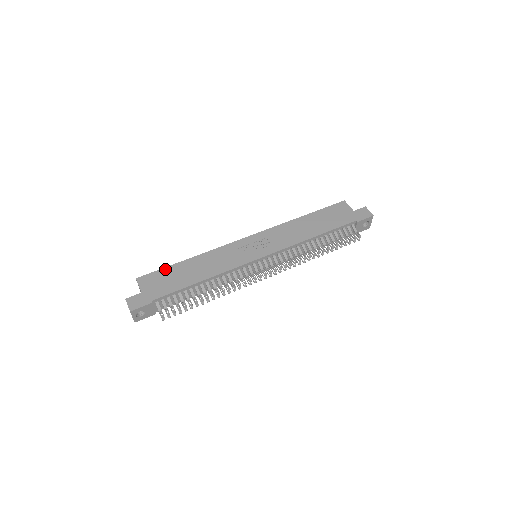
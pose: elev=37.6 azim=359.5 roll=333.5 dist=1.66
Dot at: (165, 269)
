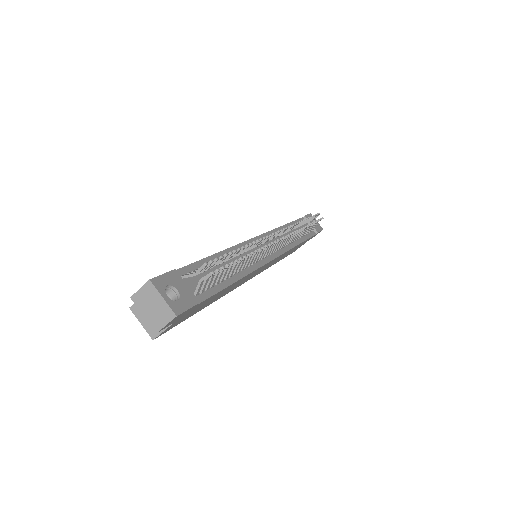
Dot at: occluded
